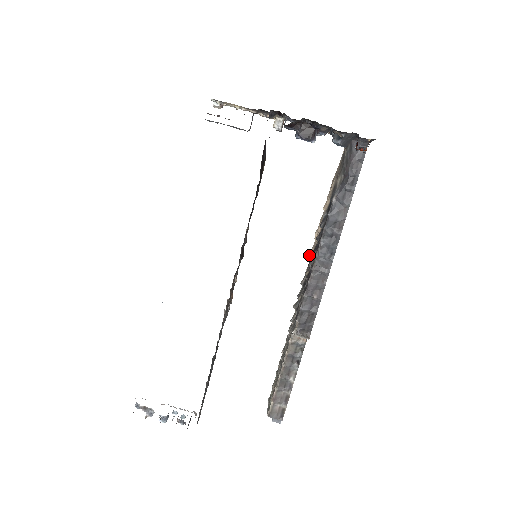
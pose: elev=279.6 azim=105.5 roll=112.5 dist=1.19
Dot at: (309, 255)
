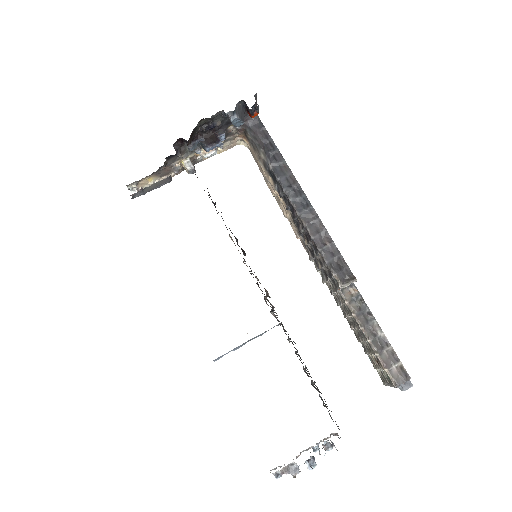
Dot at: (296, 236)
